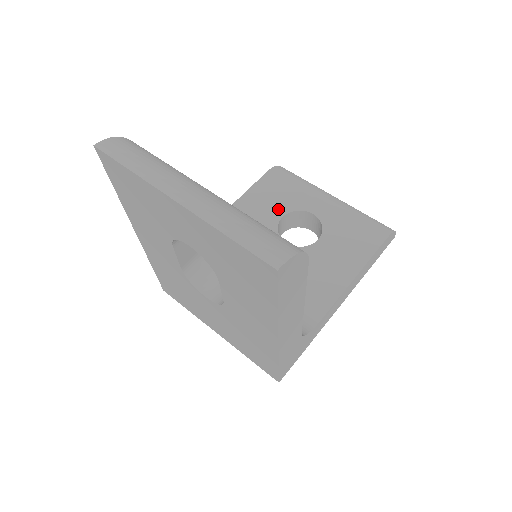
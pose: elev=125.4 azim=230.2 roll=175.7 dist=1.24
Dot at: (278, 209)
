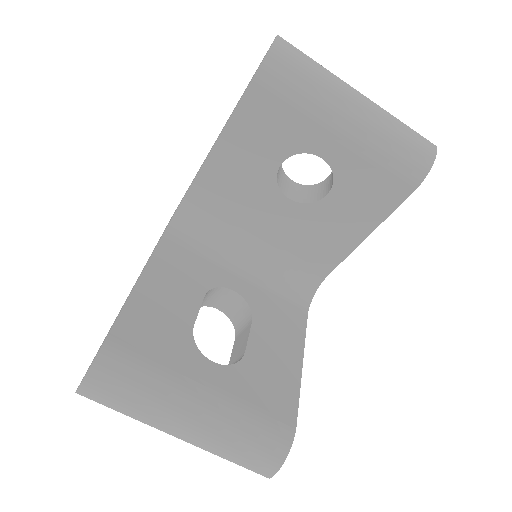
Dot at: (274, 153)
